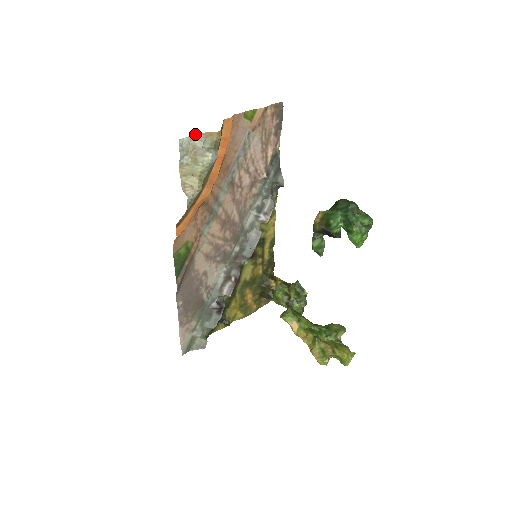
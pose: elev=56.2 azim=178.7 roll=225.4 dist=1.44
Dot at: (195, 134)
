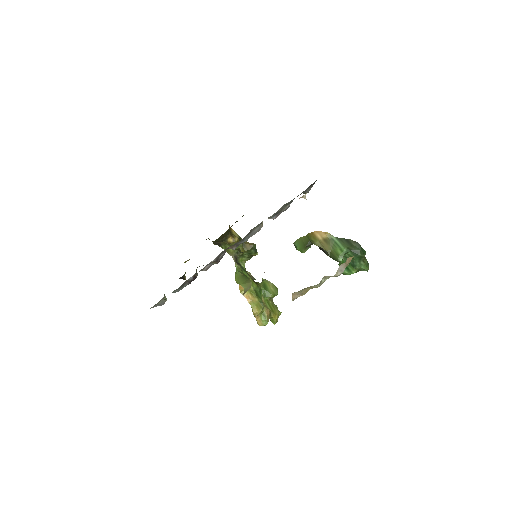
Dot at: (341, 264)
